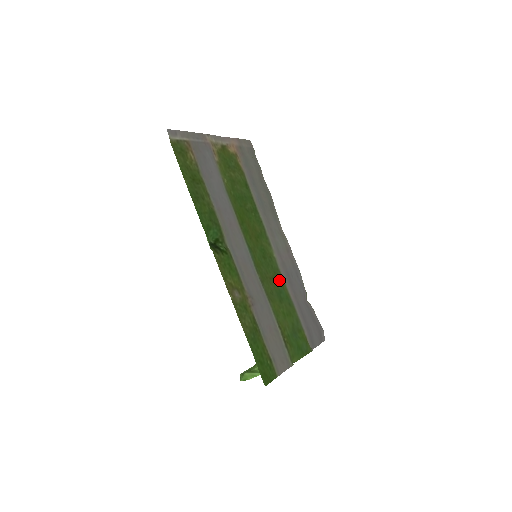
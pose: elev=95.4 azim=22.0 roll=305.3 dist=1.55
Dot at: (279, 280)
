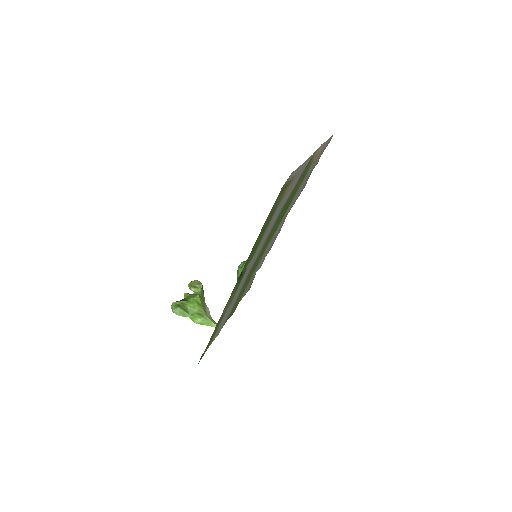
Dot at: occluded
